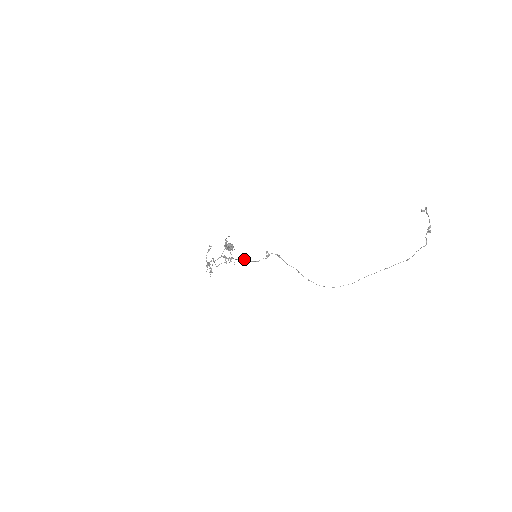
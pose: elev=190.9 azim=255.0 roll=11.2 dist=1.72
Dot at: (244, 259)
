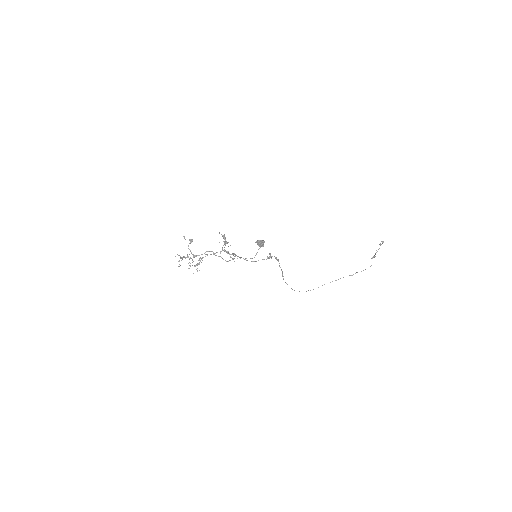
Dot at: occluded
